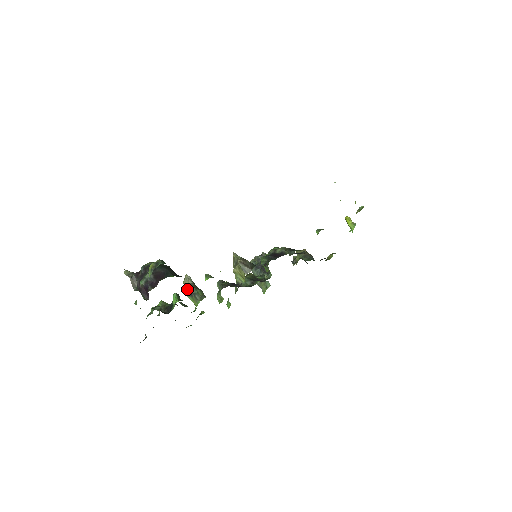
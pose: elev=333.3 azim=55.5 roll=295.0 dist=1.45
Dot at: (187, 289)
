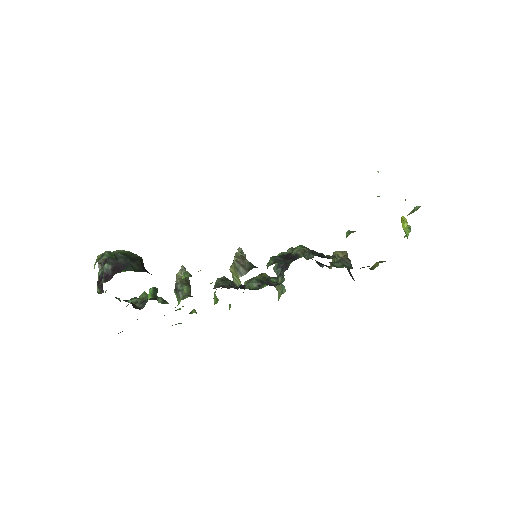
Dot at: (175, 283)
